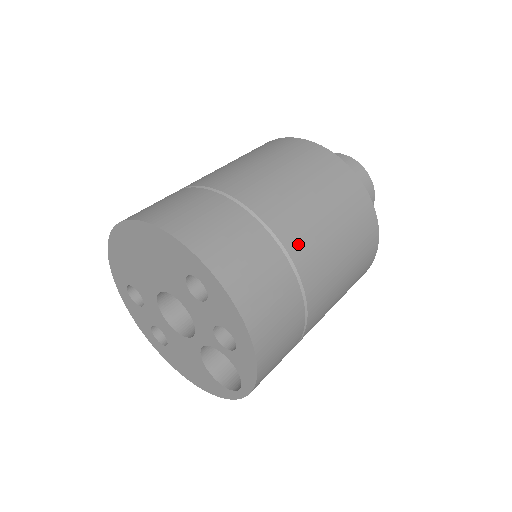
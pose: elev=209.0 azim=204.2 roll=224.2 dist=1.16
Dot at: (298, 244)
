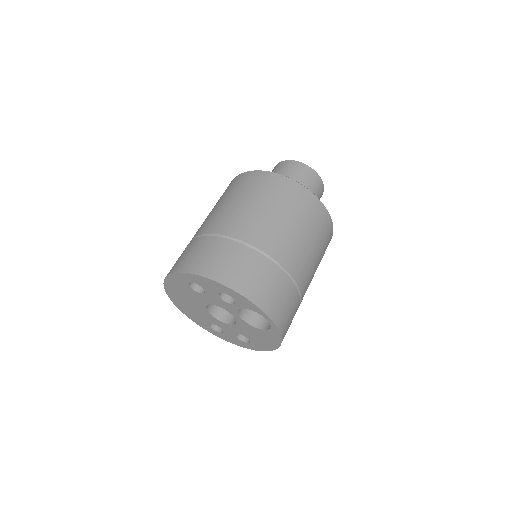
Dot at: (228, 227)
